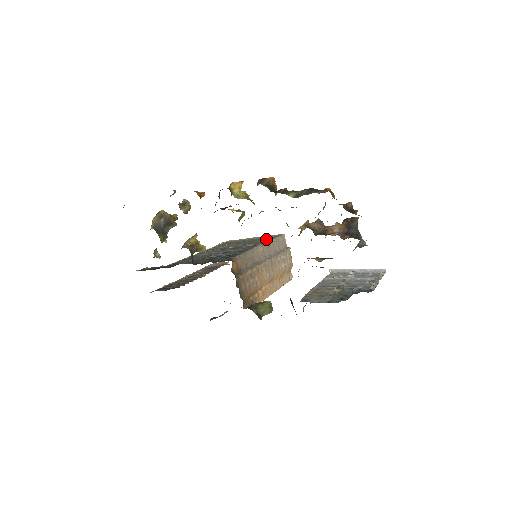
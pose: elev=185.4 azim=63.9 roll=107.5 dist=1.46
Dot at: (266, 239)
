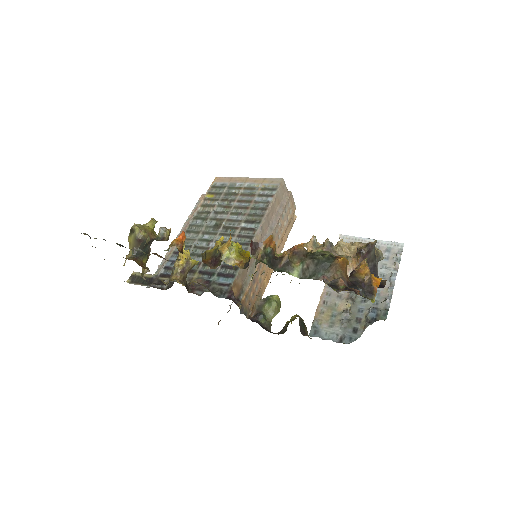
Dot at: (263, 201)
